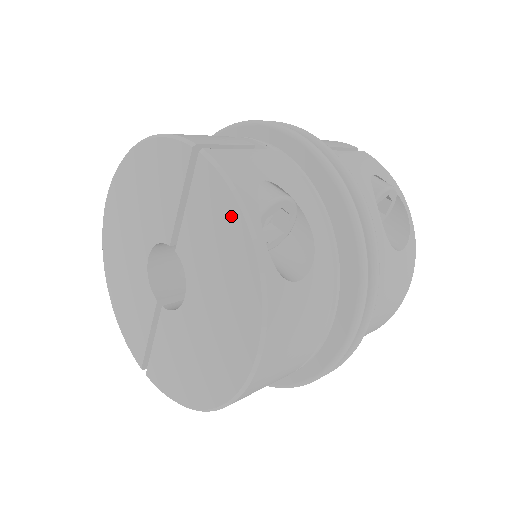
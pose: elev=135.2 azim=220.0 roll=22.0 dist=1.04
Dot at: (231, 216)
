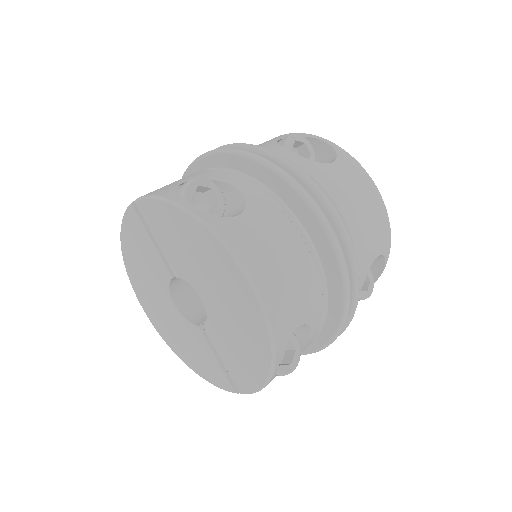
Dot at: (169, 213)
